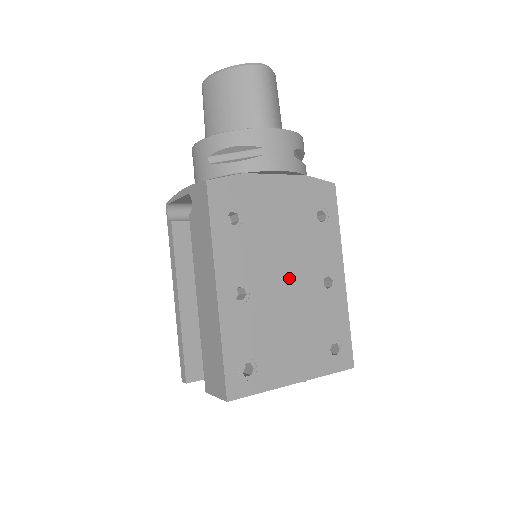
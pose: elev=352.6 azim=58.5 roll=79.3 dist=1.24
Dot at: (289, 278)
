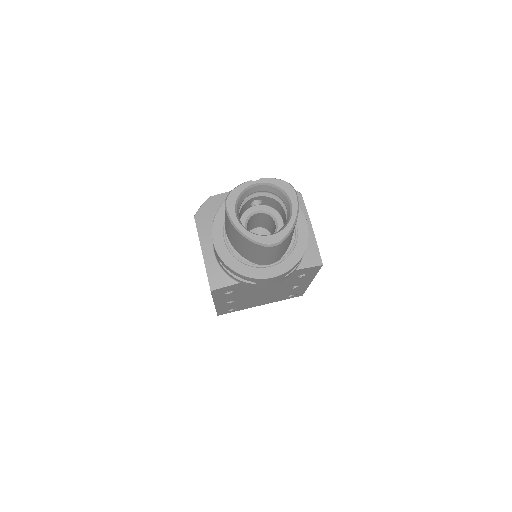
Dot at: (266, 293)
